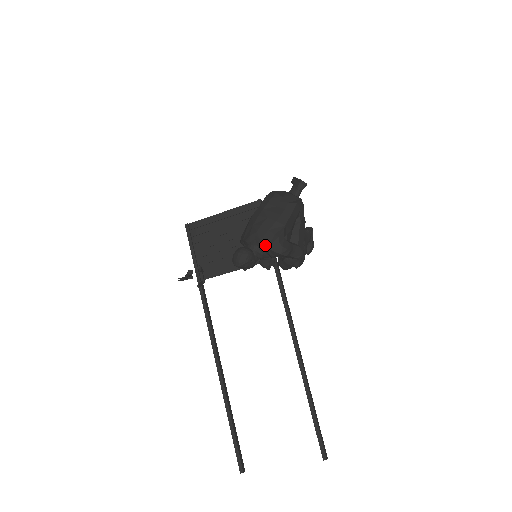
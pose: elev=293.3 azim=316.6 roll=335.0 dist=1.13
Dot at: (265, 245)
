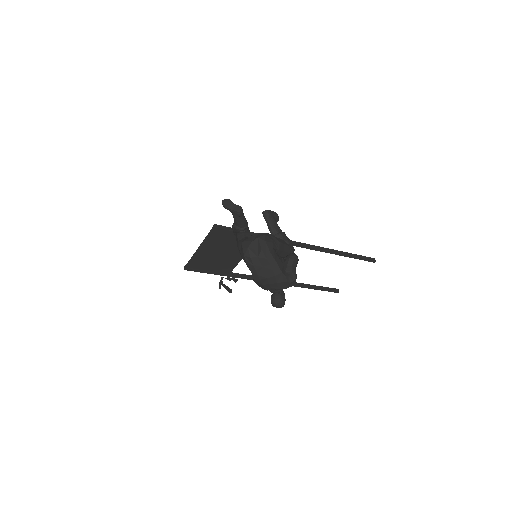
Dot at: occluded
